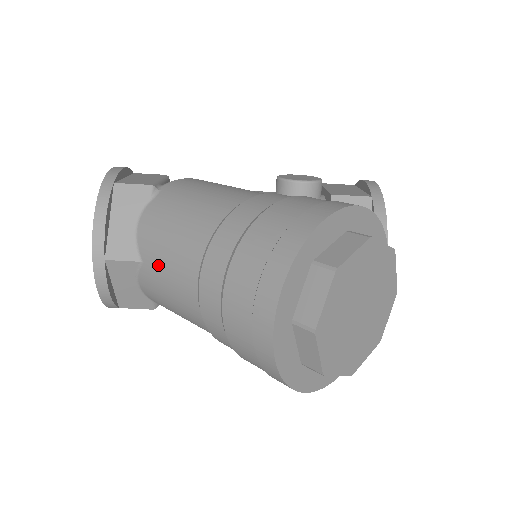
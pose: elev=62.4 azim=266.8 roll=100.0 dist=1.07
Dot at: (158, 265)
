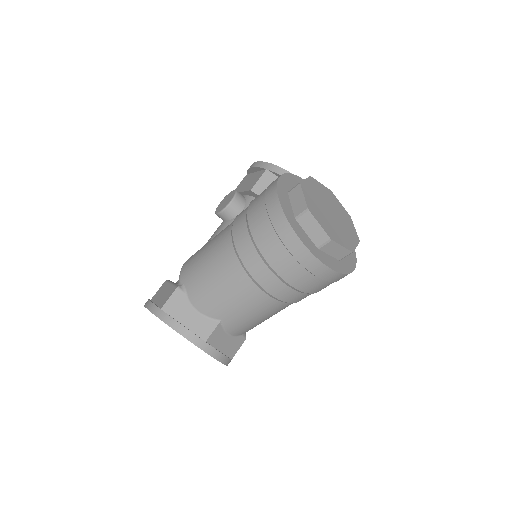
Dot at: (232, 310)
